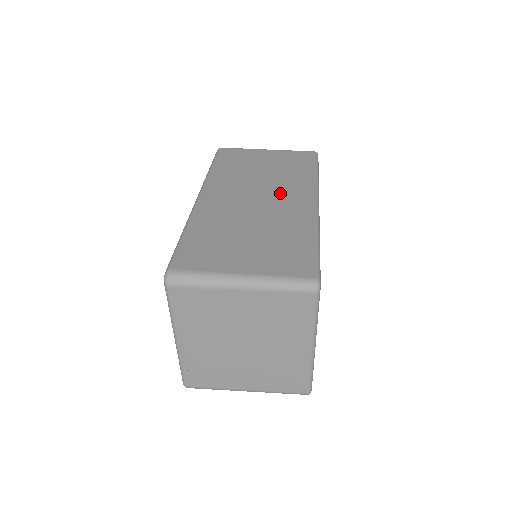
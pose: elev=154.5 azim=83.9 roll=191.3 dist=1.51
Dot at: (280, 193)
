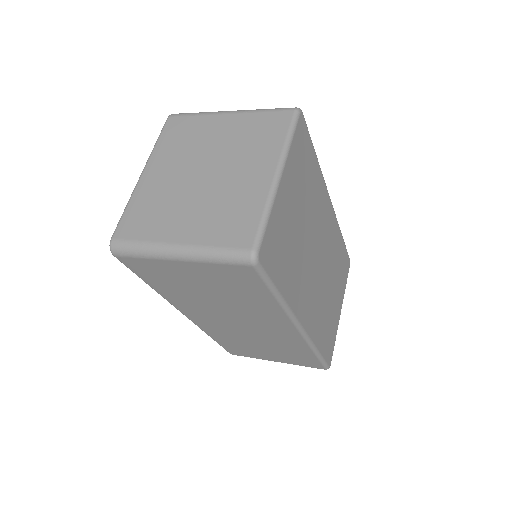
Dot at: occluded
